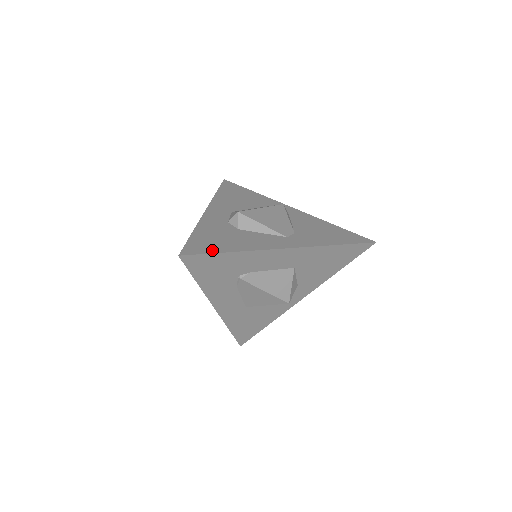
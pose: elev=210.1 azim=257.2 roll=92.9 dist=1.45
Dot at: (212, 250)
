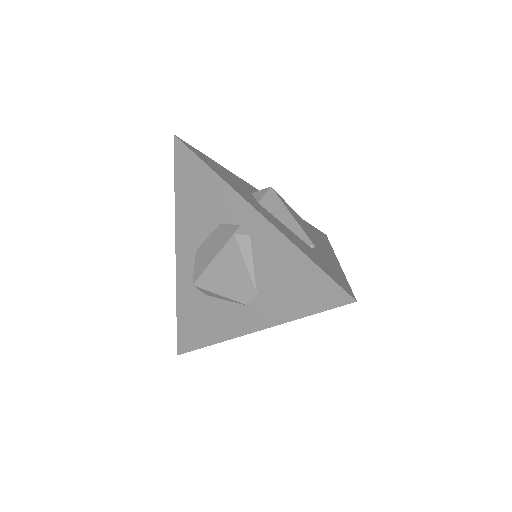
Dot at: (195, 344)
